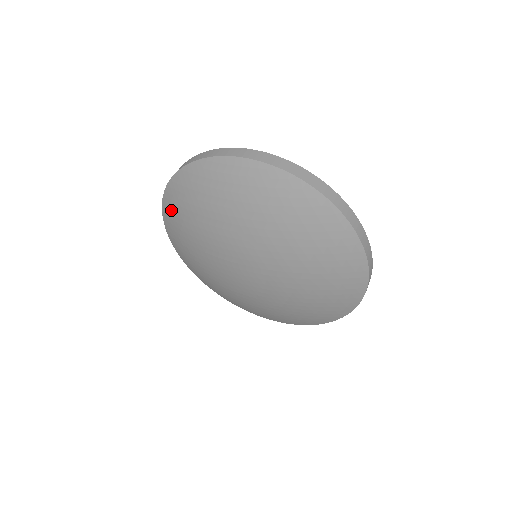
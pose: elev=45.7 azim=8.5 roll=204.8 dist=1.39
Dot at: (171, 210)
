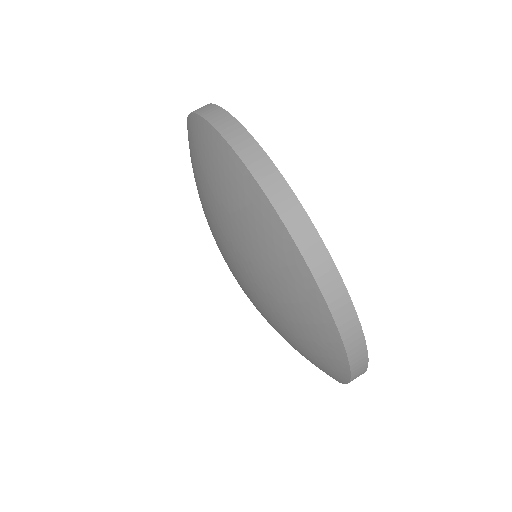
Dot at: occluded
